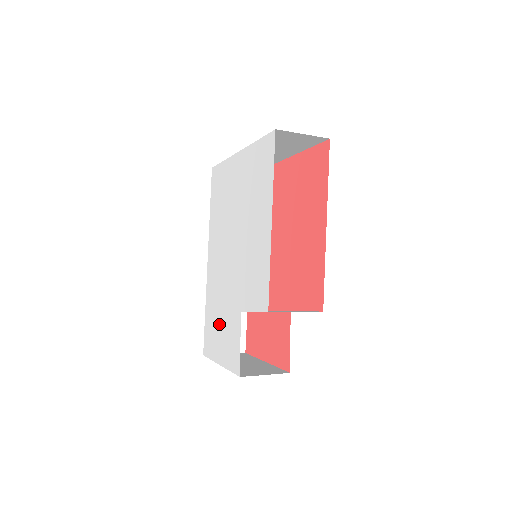
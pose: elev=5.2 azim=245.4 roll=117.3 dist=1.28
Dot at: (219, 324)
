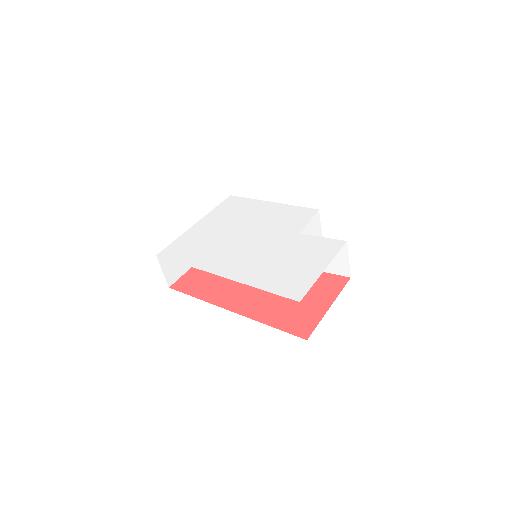
Dot at: (289, 263)
